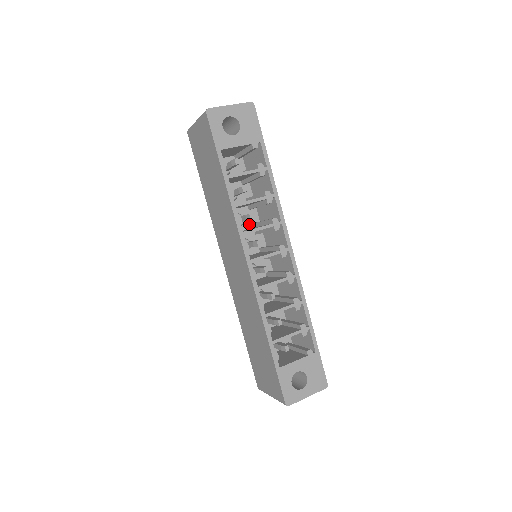
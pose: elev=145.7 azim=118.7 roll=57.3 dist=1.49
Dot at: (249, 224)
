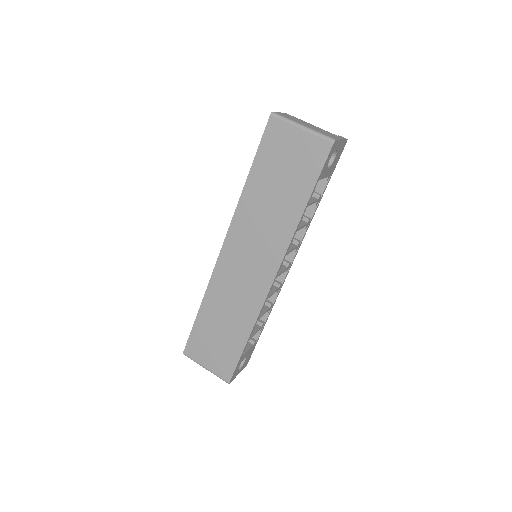
Dot at: occluded
